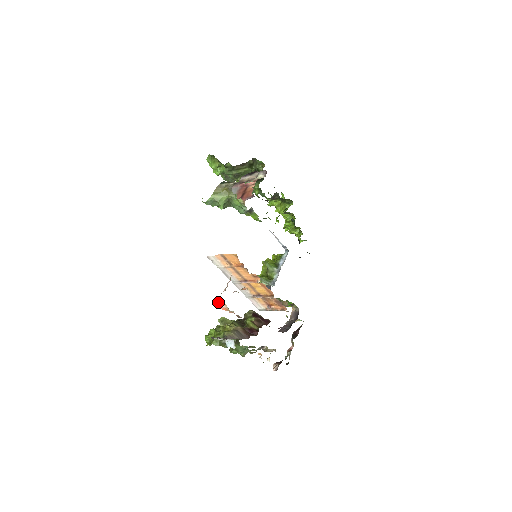
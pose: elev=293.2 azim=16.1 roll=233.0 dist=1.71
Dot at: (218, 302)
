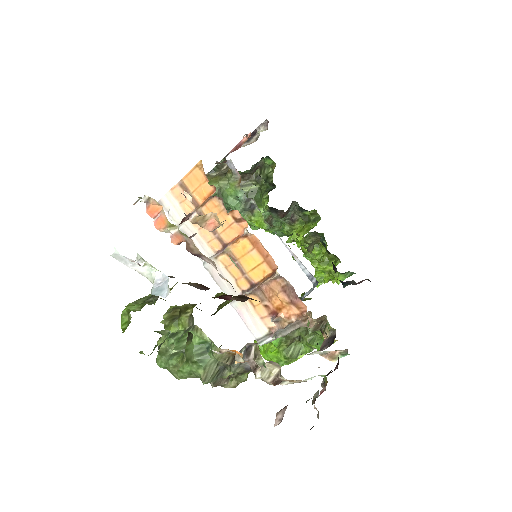
Dot at: (148, 206)
